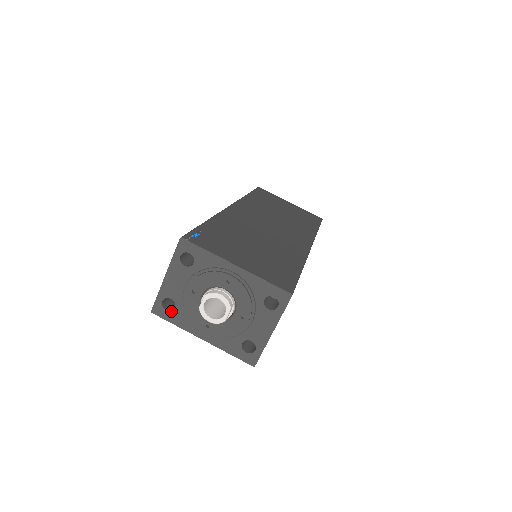
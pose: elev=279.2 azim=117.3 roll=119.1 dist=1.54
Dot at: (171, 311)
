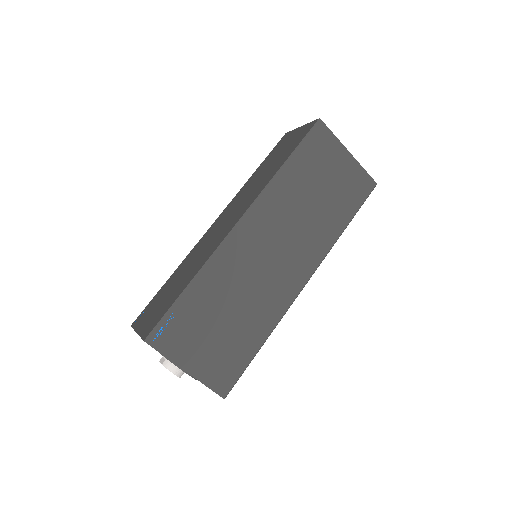
Dot at: occluded
